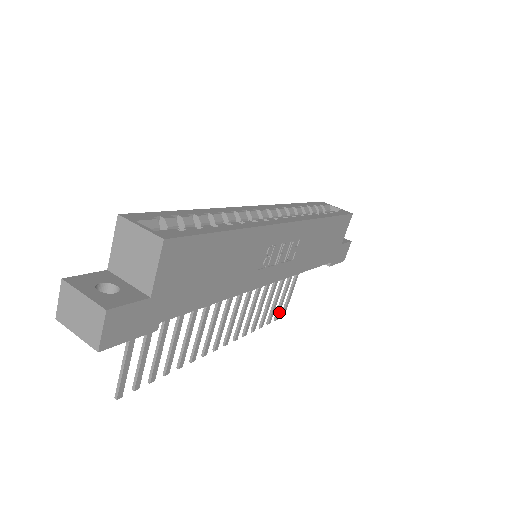
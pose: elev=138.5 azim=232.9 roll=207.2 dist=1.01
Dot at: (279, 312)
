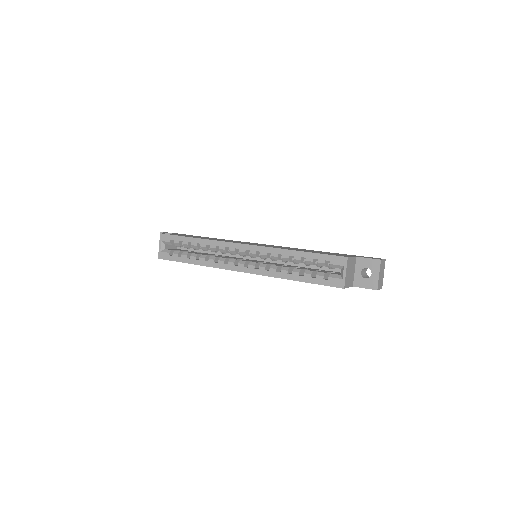
Dot at: occluded
